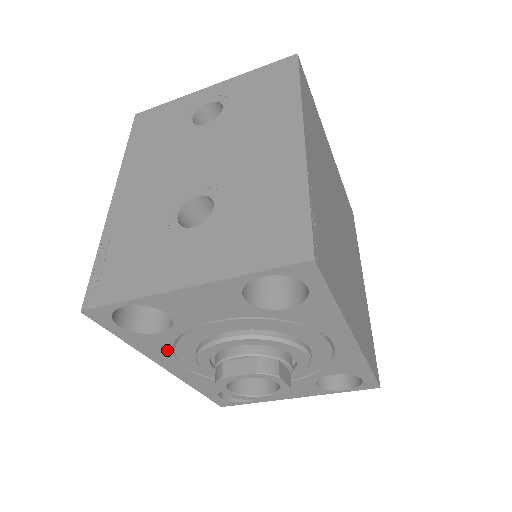
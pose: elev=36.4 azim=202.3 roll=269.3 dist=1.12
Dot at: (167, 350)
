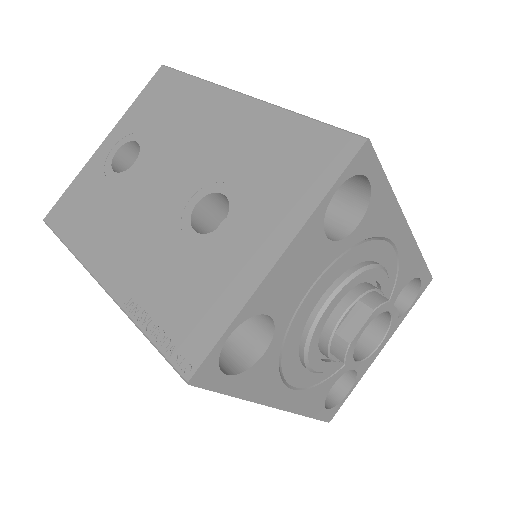
Dot at: (274, 375)
